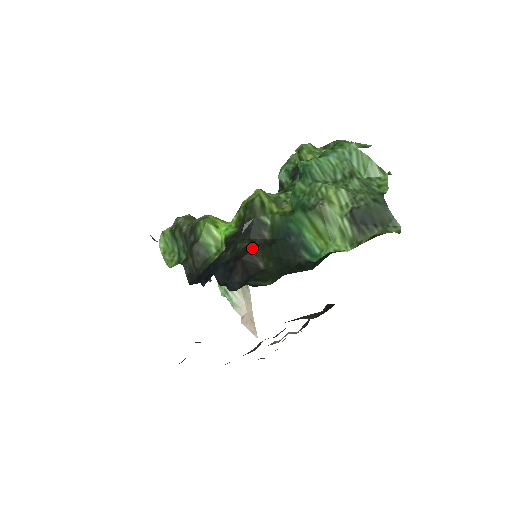
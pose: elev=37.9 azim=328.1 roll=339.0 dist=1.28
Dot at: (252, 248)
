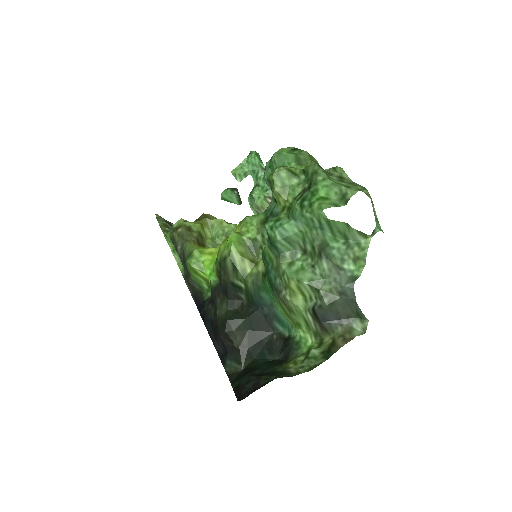
Dot at: (226, 328)
